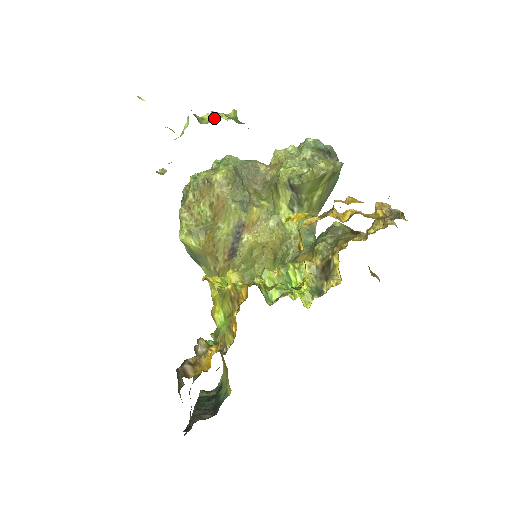
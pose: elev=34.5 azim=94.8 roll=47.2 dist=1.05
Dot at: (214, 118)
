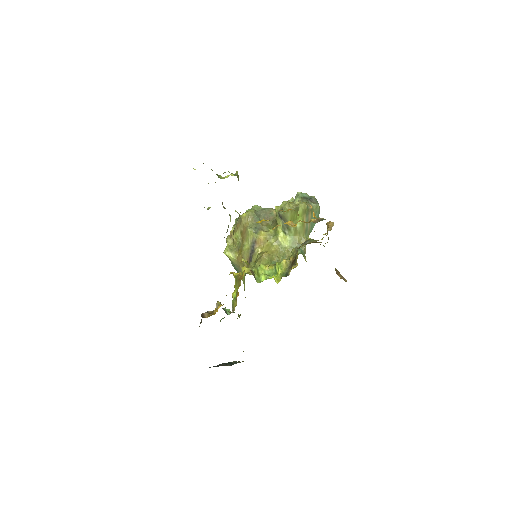
Dot at: (228, 176)
